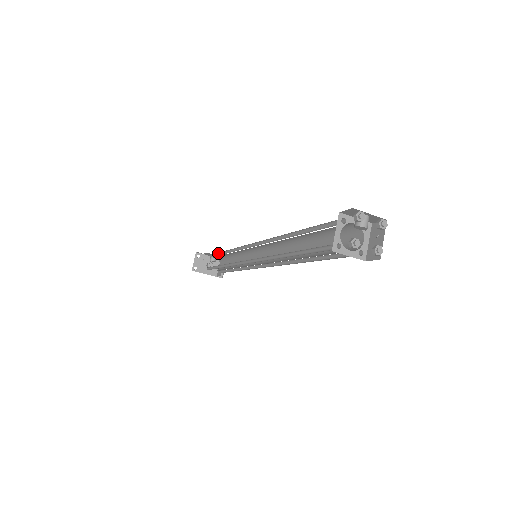
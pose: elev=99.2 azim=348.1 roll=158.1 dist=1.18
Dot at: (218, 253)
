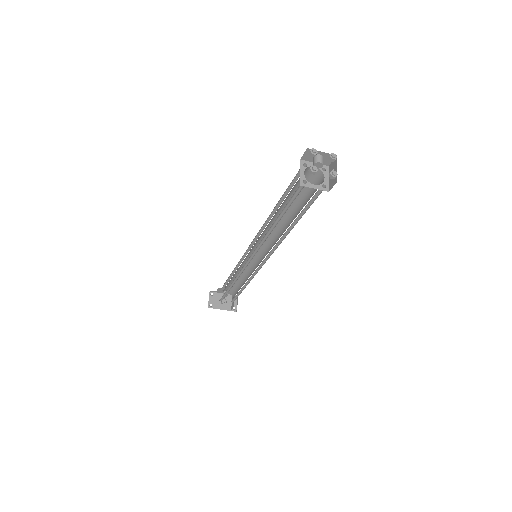
Dot at: (228, 280)
